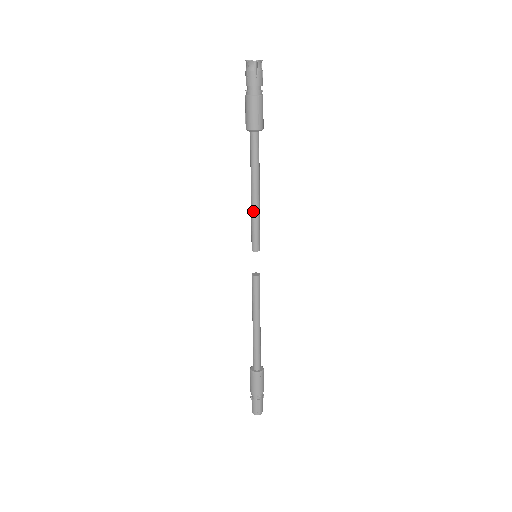
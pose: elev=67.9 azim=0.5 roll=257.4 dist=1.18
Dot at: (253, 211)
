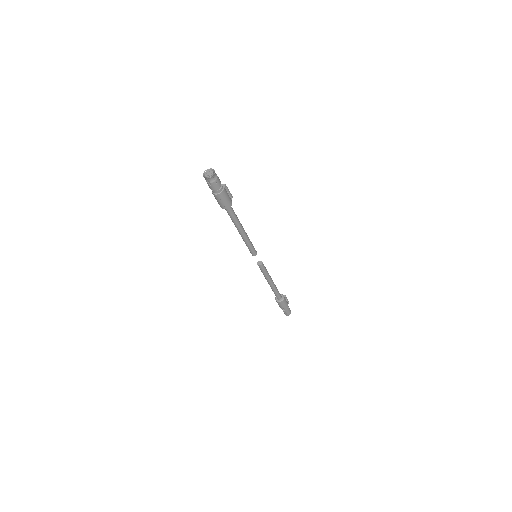
Dot at: (243, 239)
